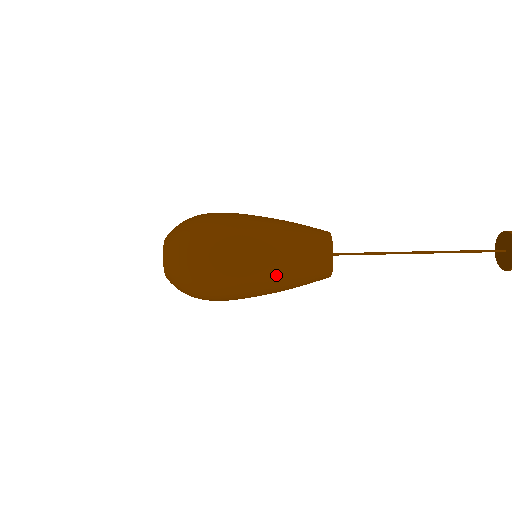
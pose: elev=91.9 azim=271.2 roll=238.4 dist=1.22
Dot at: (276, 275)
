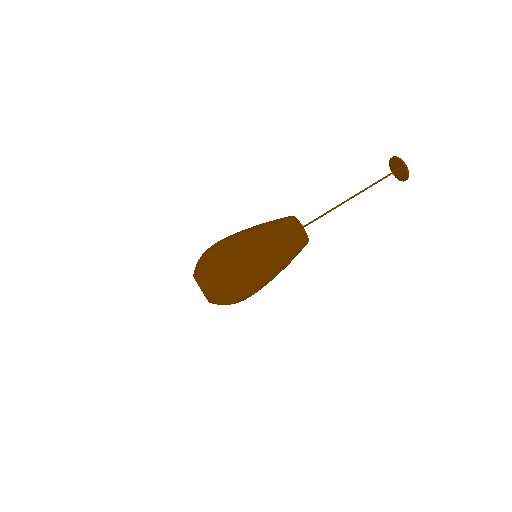
Dot at: (280, 264)
